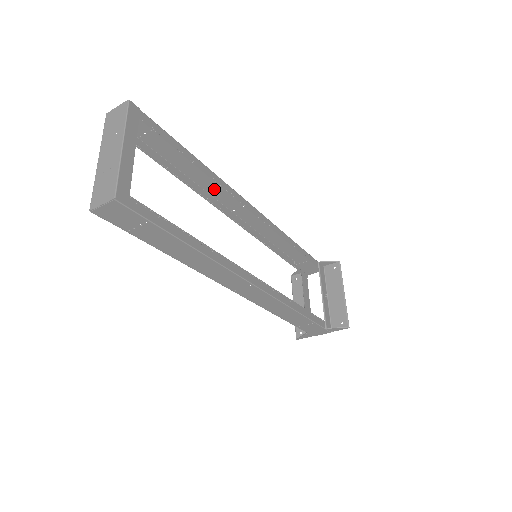
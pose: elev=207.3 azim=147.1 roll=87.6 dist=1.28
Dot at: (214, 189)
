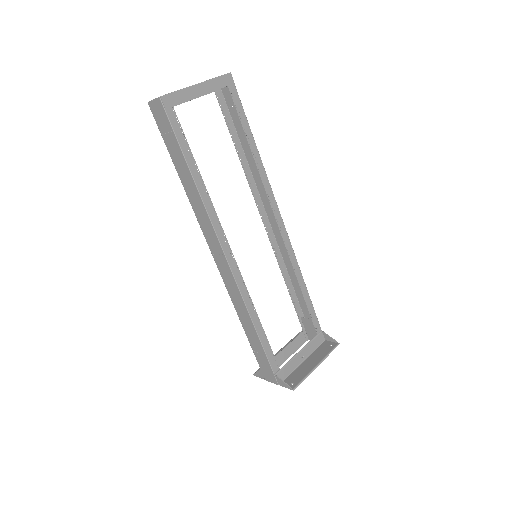
Dot at: (262, 186)
